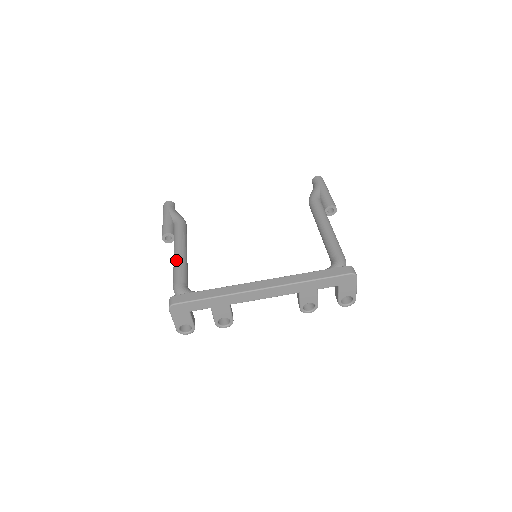
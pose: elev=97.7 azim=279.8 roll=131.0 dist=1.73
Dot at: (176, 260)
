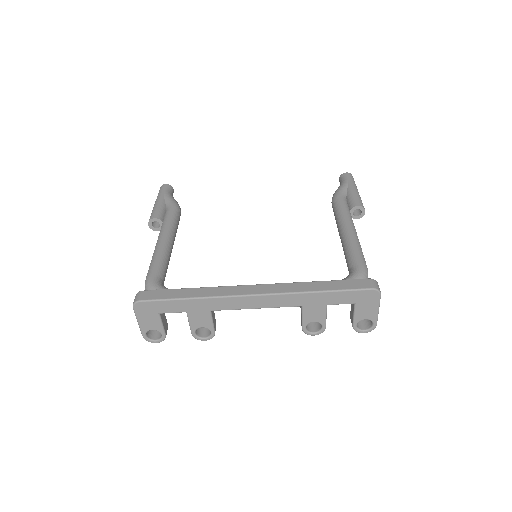
Dot at: (156, 249)
